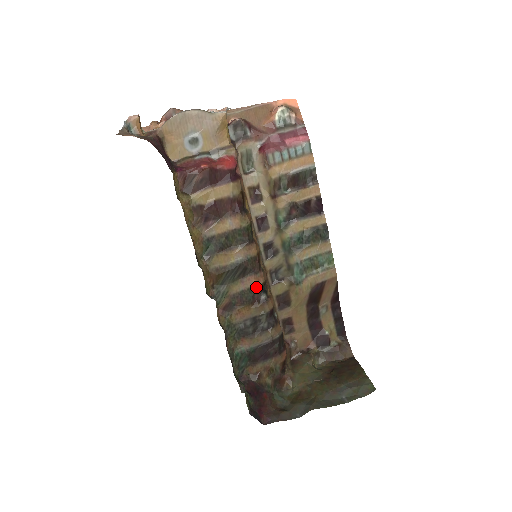
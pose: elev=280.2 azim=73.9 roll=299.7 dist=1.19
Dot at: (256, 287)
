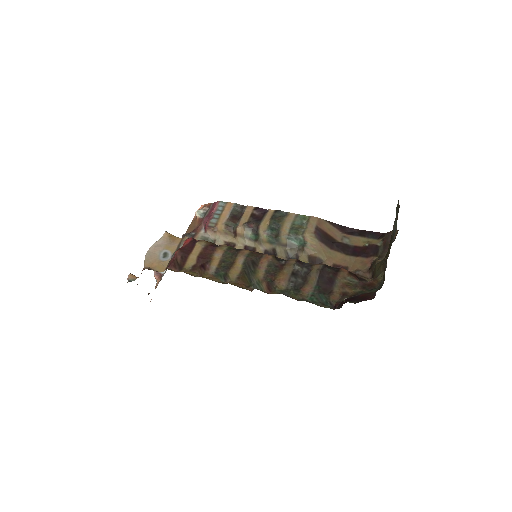
Dot at: (270, 261)
